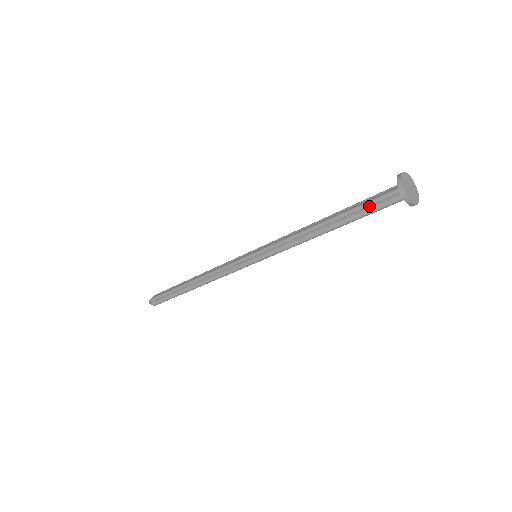
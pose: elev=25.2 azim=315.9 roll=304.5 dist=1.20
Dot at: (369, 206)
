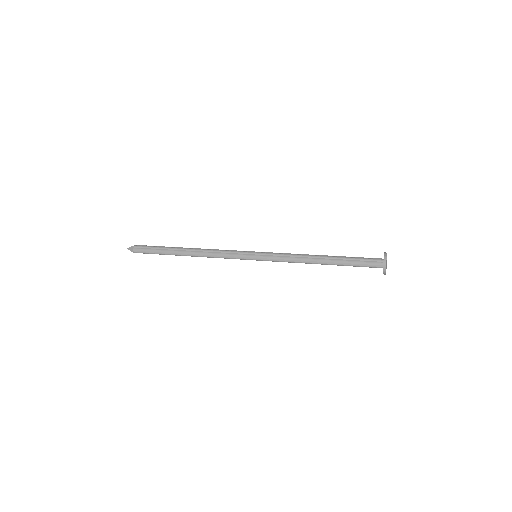
Dot at: (358, 266)
